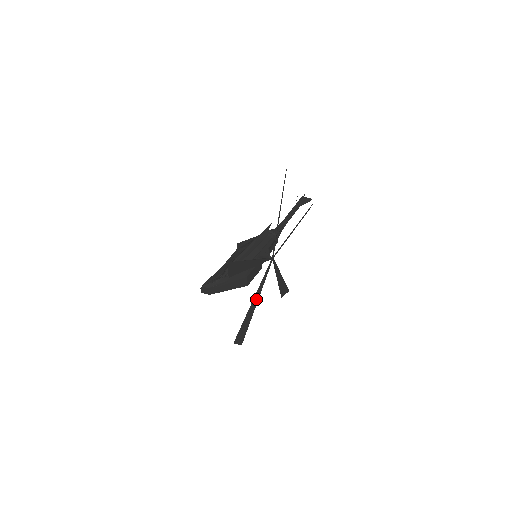
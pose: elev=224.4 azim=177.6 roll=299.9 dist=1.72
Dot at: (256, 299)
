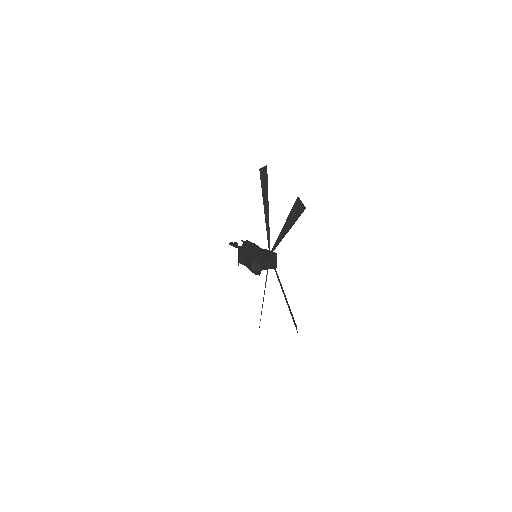
Dot at: occluded
